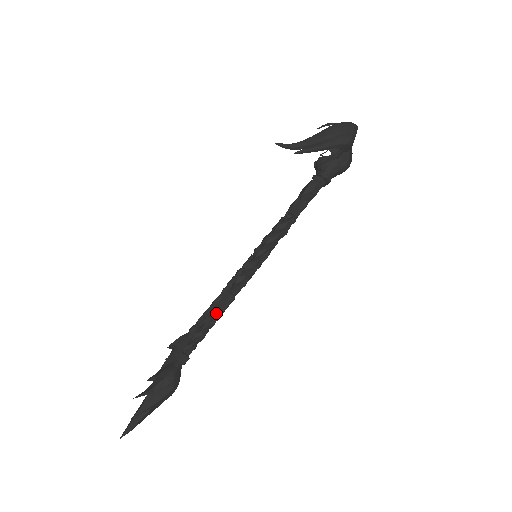
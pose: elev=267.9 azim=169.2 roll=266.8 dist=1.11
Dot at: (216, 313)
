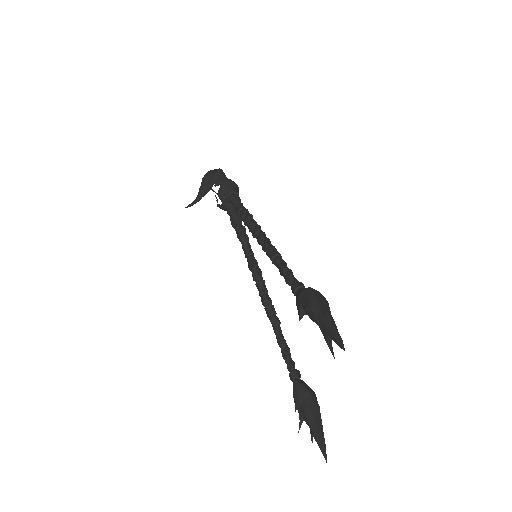
Dot at: (276, 257)
